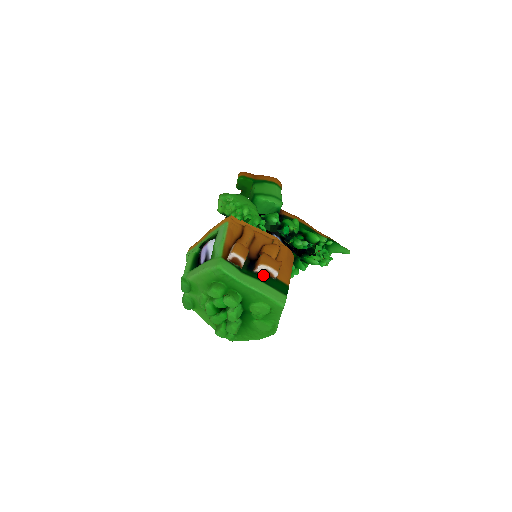
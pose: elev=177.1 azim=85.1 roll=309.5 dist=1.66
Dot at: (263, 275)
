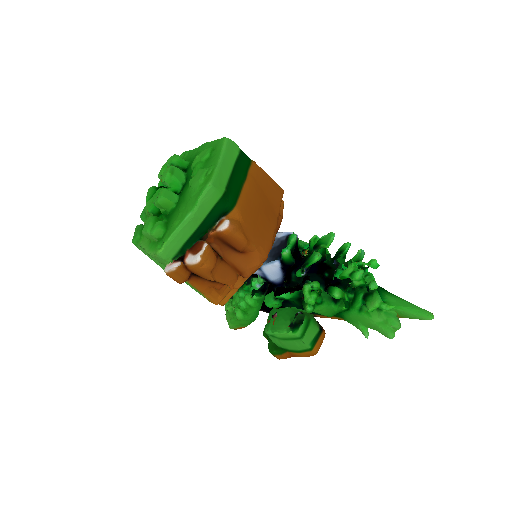
Dot at: occluded
